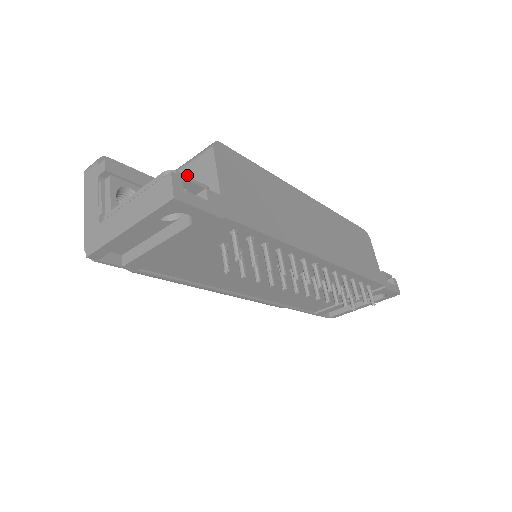
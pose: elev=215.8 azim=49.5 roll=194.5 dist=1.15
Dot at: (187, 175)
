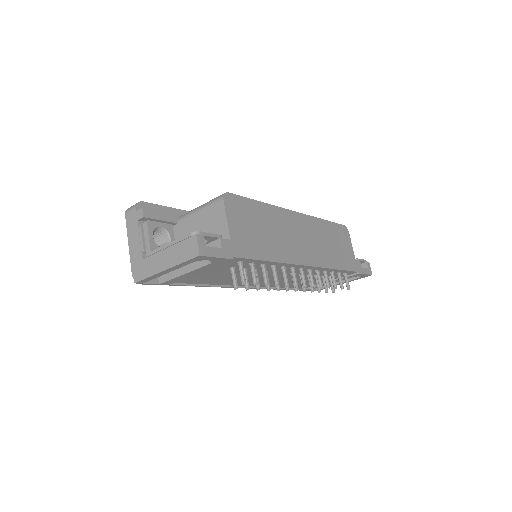
Dot at: (204, 217)
